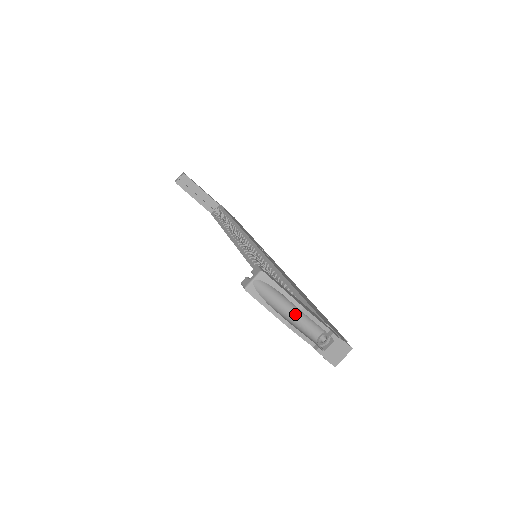
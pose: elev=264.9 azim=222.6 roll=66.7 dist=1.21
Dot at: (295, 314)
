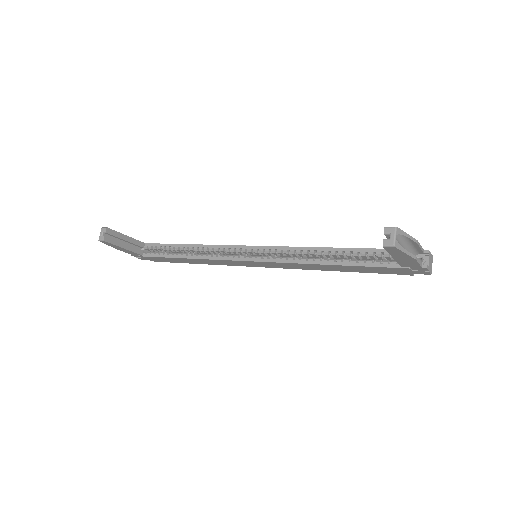
Dot at: occluded
